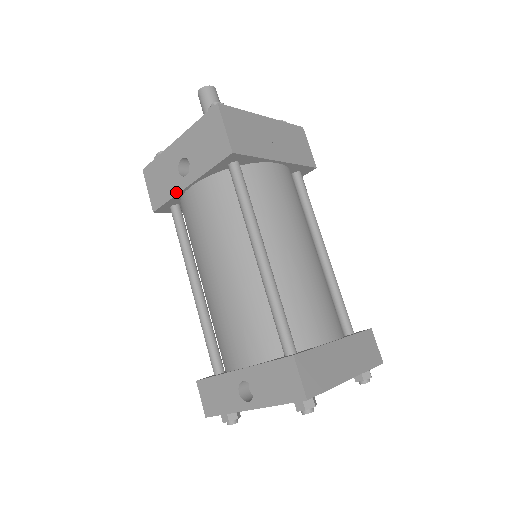
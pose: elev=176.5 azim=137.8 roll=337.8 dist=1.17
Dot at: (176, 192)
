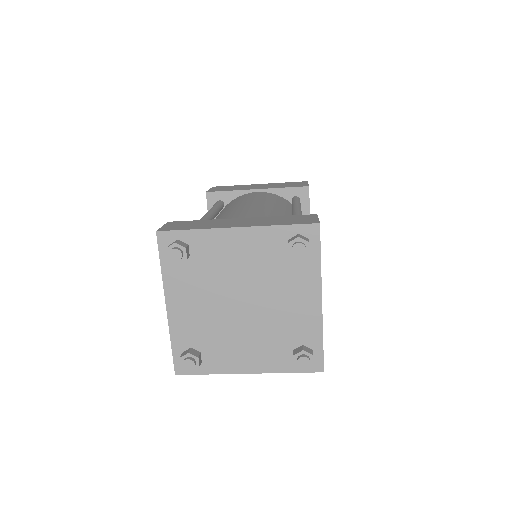
Dot at: occluded
